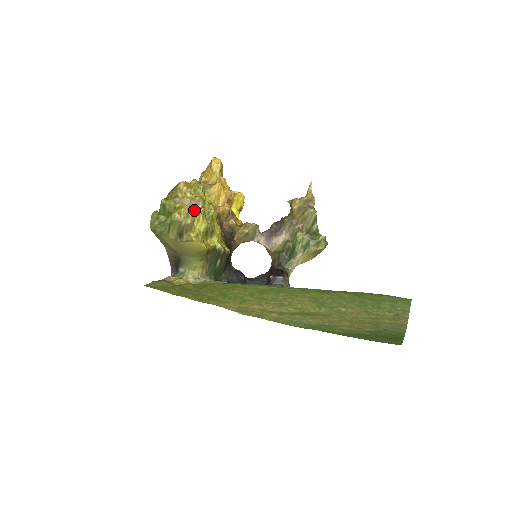
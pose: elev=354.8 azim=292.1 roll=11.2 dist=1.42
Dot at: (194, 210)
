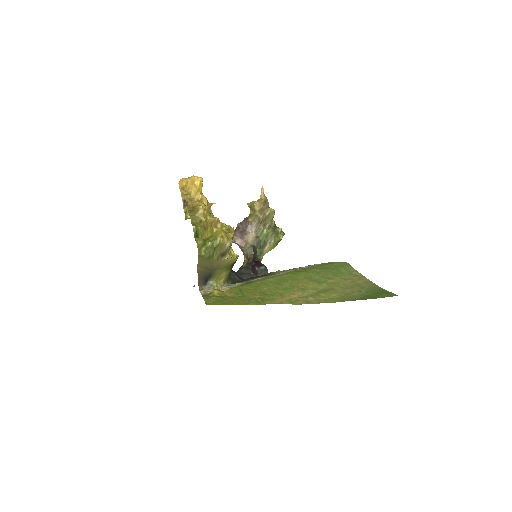
Dot at: occluded
